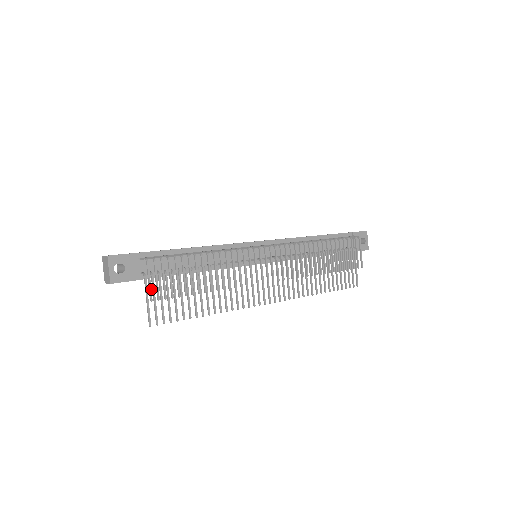
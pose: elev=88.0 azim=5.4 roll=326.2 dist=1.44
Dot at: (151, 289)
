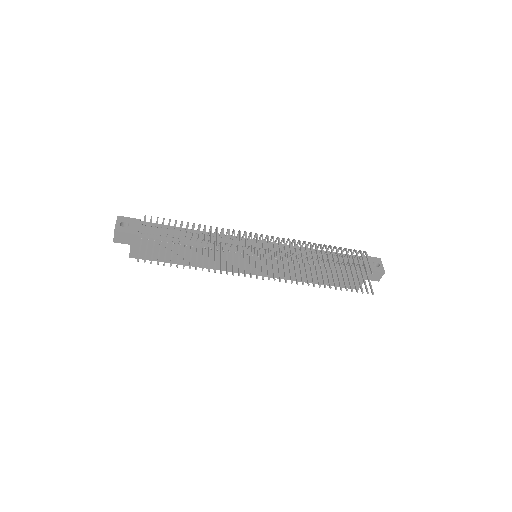
Dot at: (143, 231)
